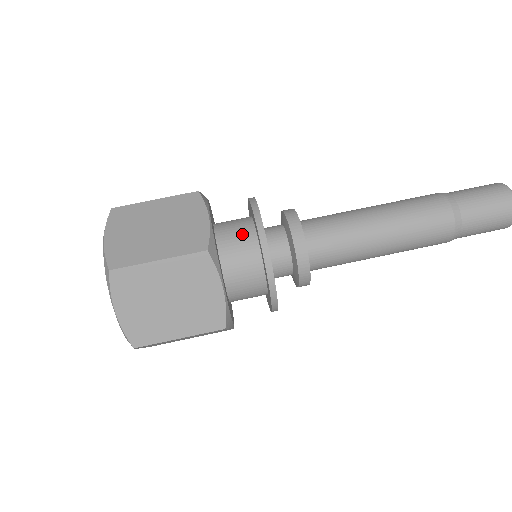
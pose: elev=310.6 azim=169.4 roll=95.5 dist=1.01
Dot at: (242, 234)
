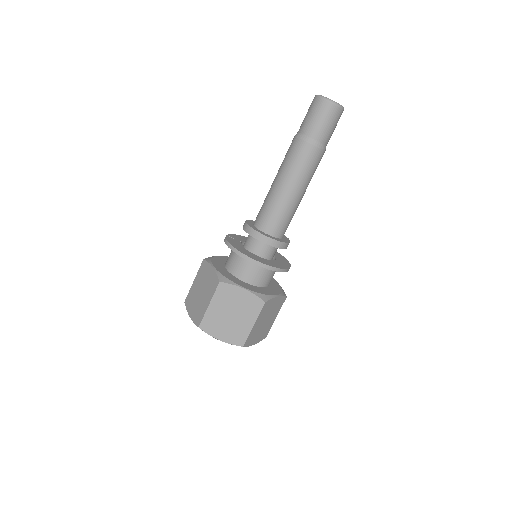
Dot at: (254, 270)
